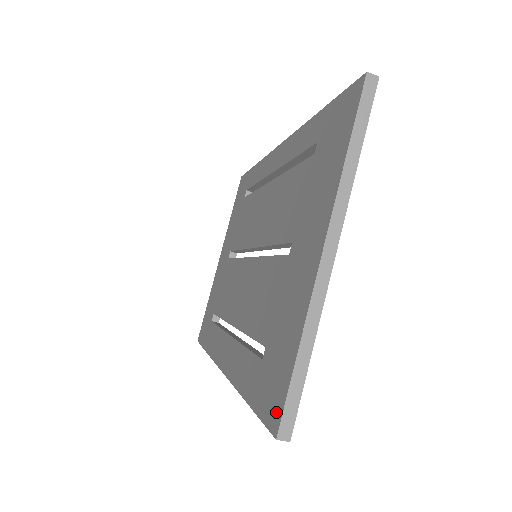
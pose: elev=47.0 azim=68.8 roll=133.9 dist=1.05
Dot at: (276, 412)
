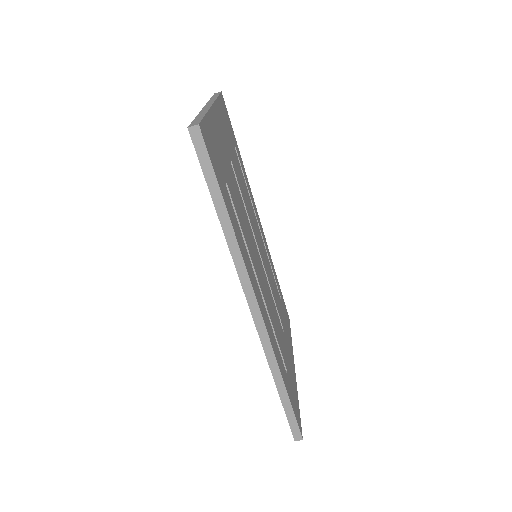
Dot at: occluded
